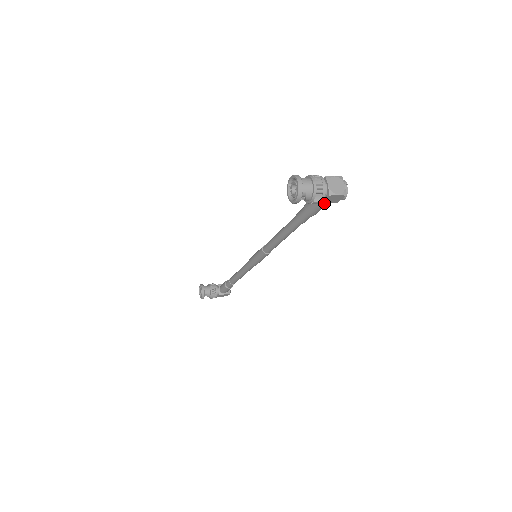
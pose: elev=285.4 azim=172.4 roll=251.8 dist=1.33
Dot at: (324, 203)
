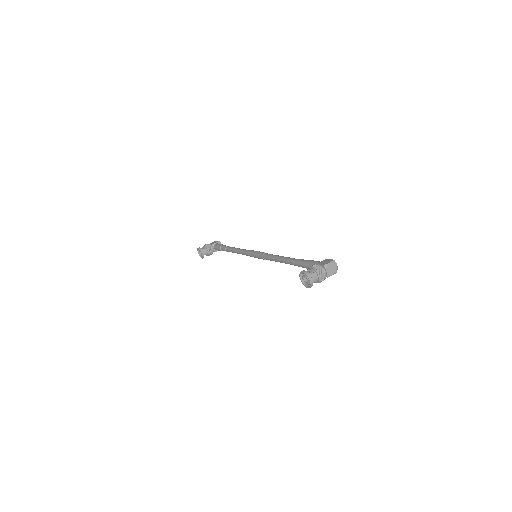
Dot at: occluded
